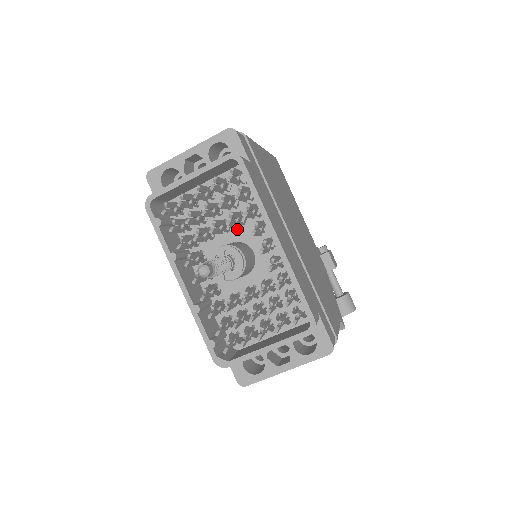
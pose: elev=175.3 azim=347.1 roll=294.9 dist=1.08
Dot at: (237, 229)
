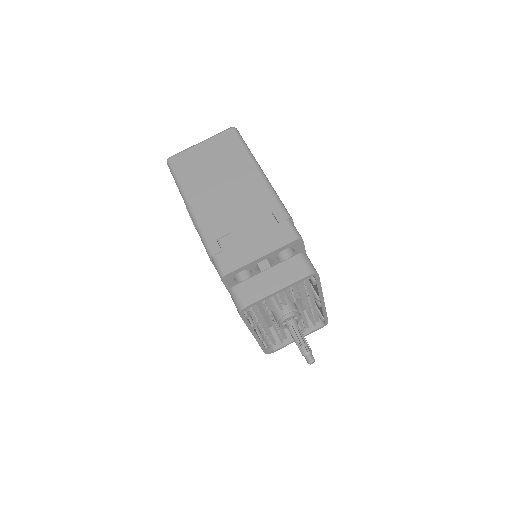
Dot at: occluded
